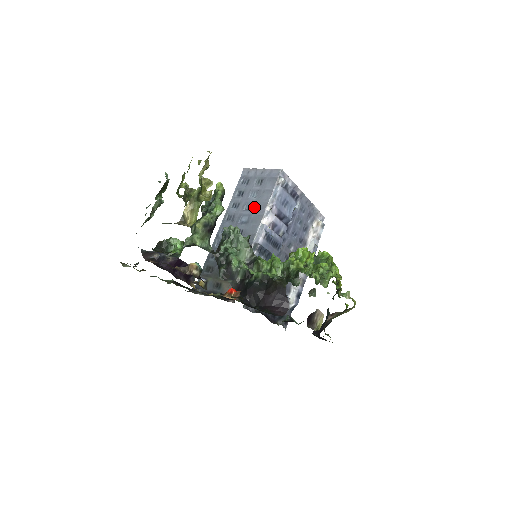
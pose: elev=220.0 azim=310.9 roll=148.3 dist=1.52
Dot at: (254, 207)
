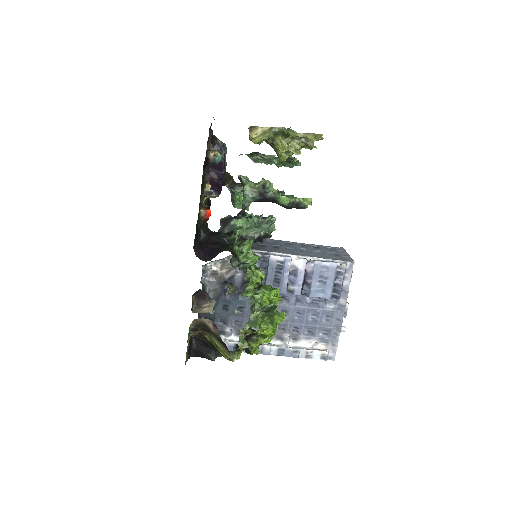
Dot at: (306, 252)
